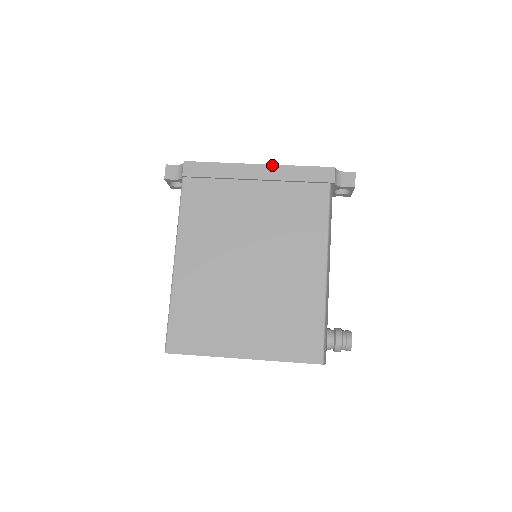
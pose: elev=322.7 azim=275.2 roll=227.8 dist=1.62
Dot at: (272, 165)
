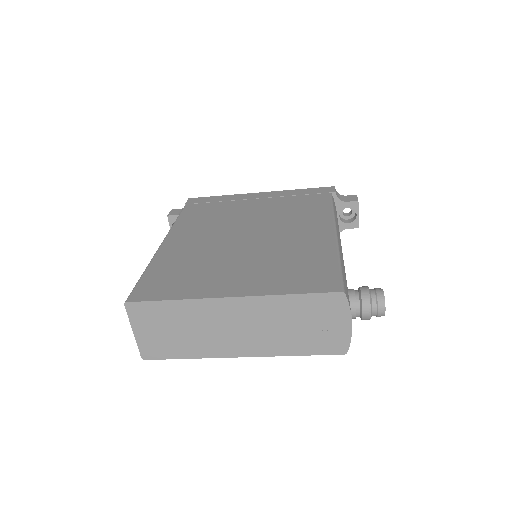
Dot at: (273, 191)
